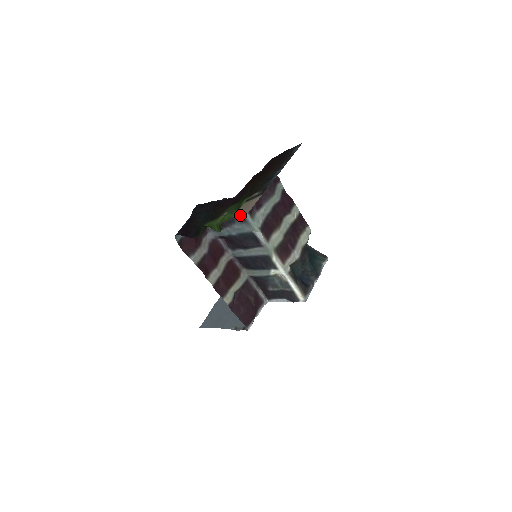
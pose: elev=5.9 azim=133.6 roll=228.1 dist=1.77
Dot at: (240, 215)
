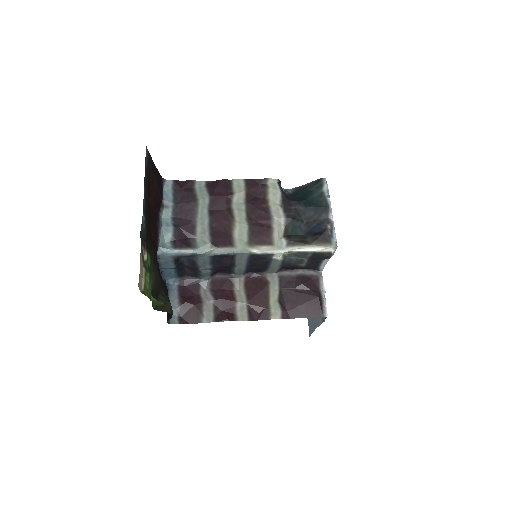
Dot at: occluded
